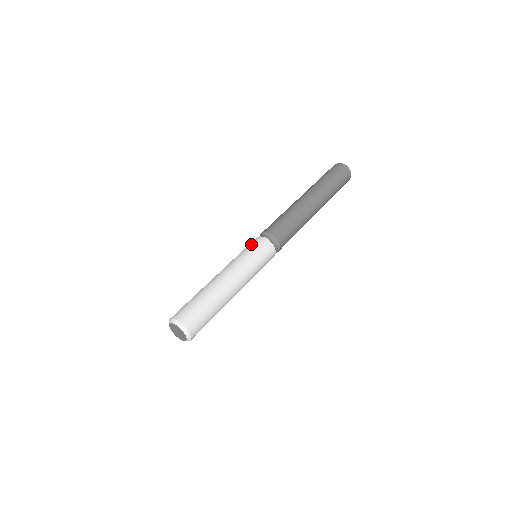
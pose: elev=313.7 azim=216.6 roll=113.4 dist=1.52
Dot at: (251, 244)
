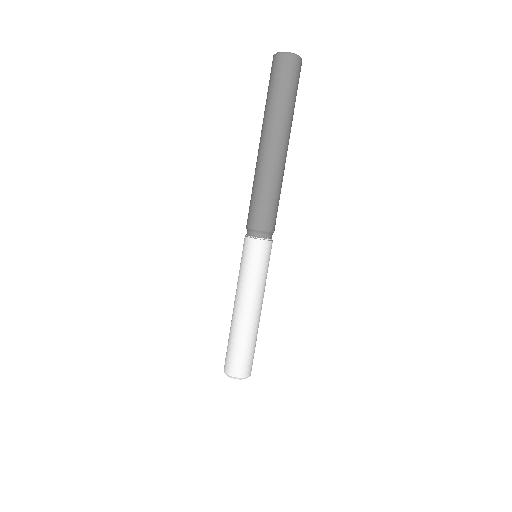
Dot at: (255, 255)
